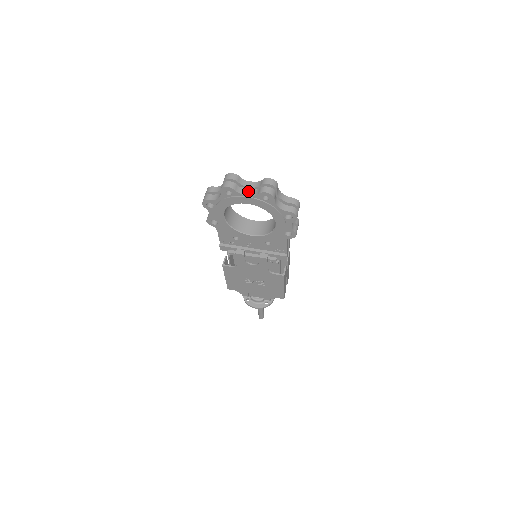
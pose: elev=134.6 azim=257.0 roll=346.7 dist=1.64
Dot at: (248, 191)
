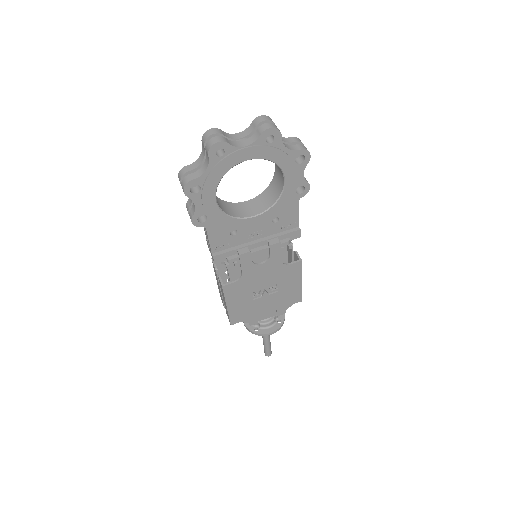
Dot at: (242, 142)
